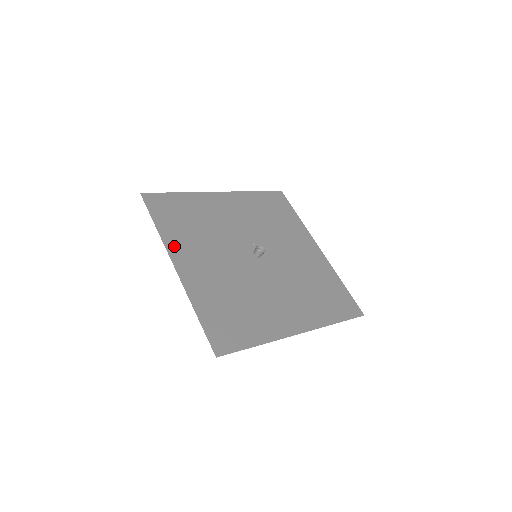
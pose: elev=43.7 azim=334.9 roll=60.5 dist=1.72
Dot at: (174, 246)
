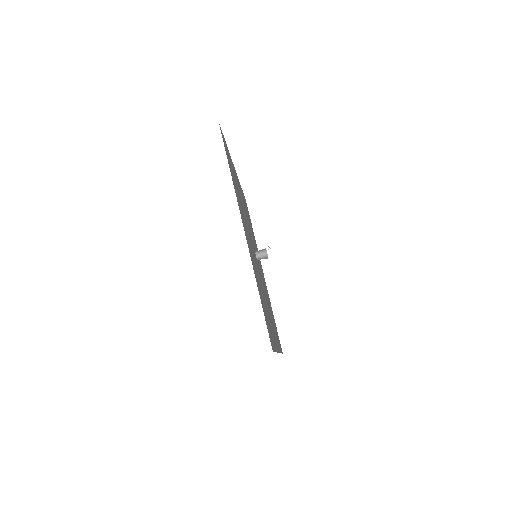
Dot at: occluded
